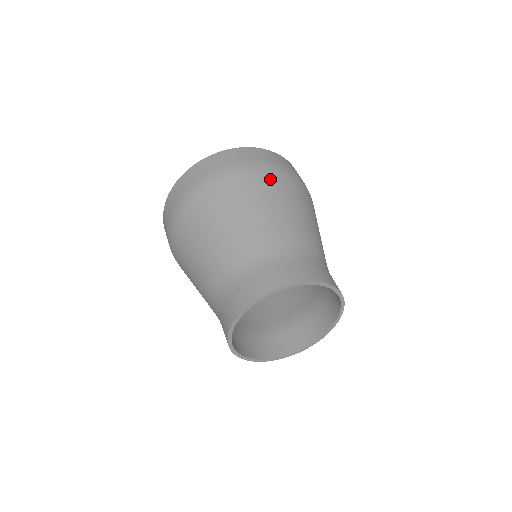
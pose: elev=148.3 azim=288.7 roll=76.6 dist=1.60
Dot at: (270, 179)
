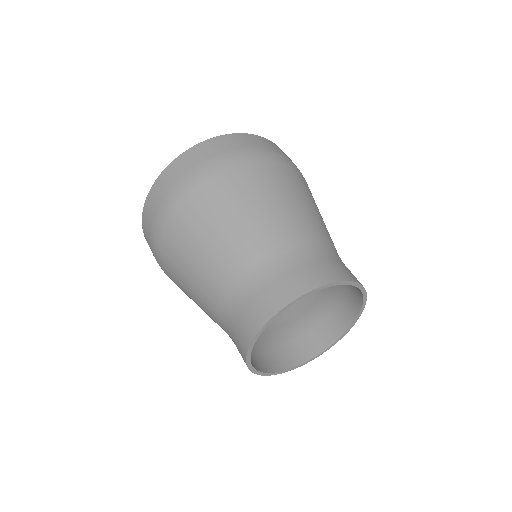
Dot at: (239, 173)
